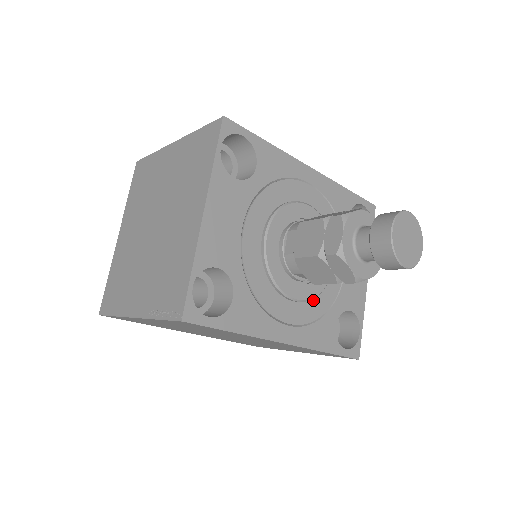
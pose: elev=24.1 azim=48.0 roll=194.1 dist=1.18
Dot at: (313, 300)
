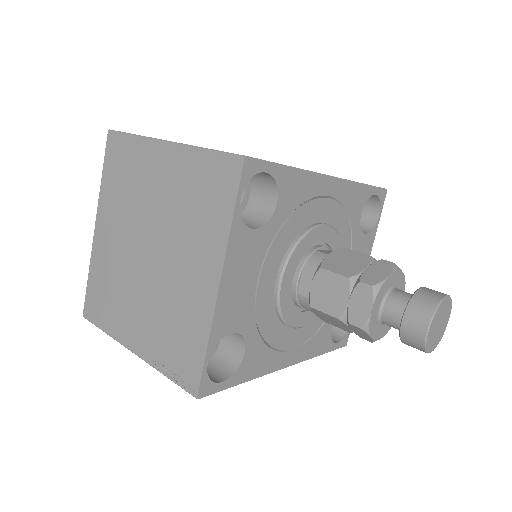
Dot at: occluded
